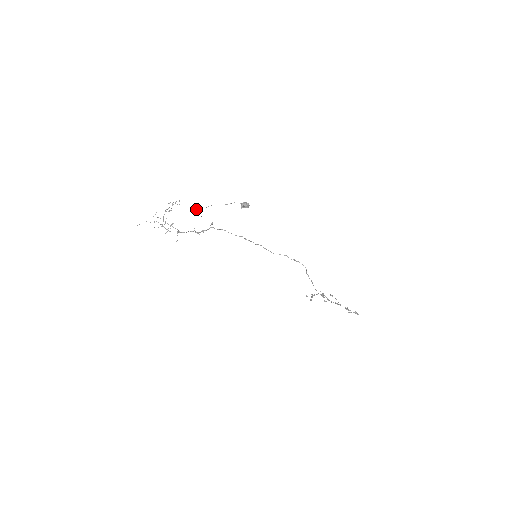
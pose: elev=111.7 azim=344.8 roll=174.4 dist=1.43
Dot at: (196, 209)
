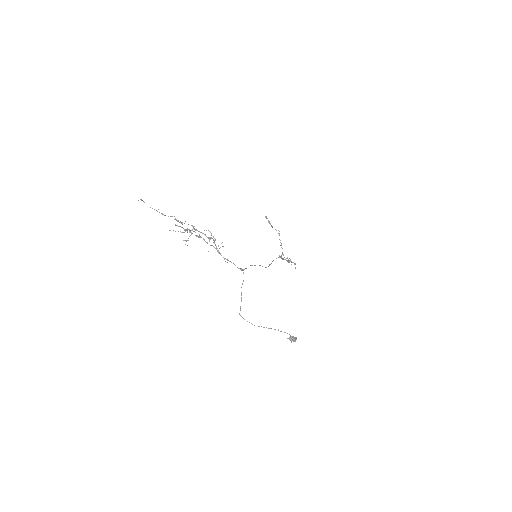
Dot at: occluded
